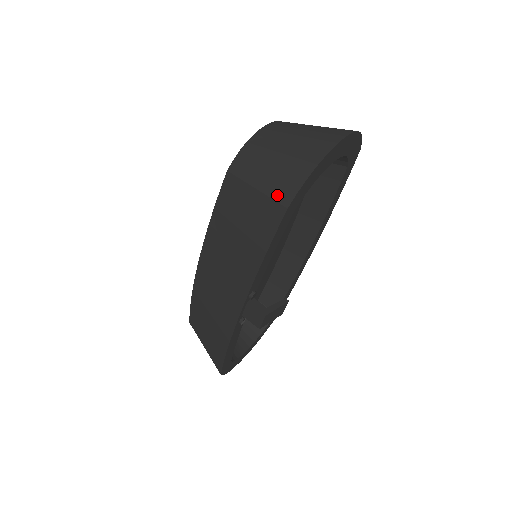
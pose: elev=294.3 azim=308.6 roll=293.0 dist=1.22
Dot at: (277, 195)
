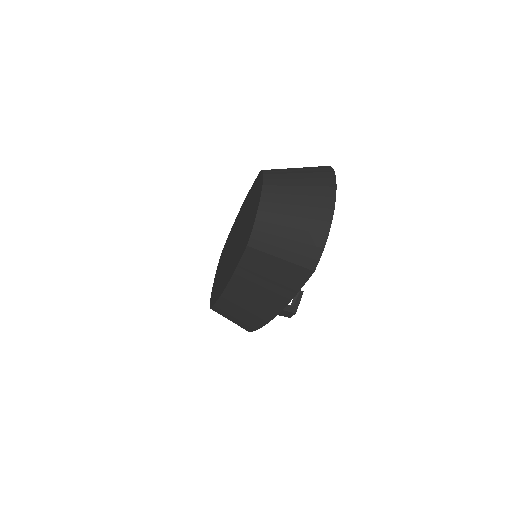
Dot at: (302, 263)
